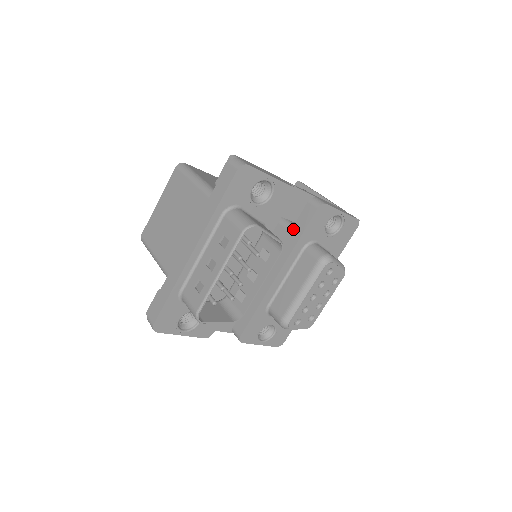
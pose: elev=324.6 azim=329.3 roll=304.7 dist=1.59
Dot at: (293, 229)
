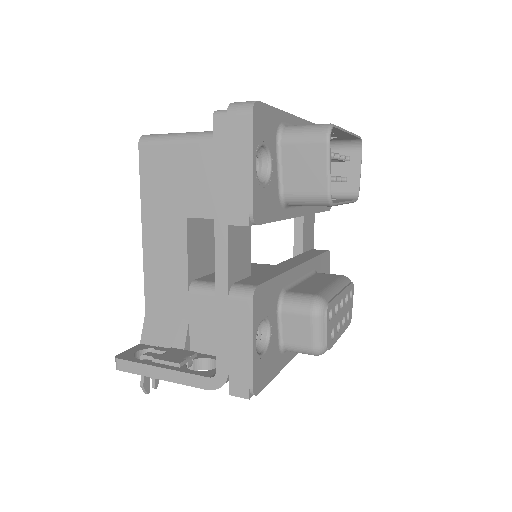
Dot at: (303, 254)
